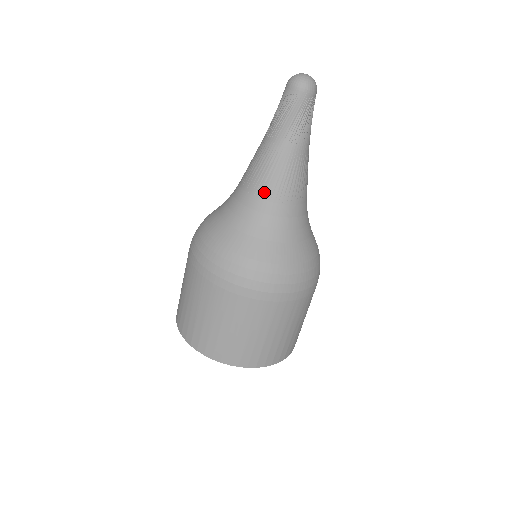
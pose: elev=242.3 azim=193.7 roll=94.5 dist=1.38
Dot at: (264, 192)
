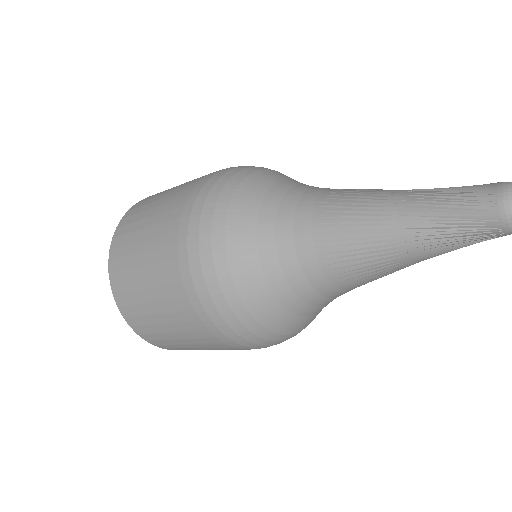
Dot at: (337, 273)
